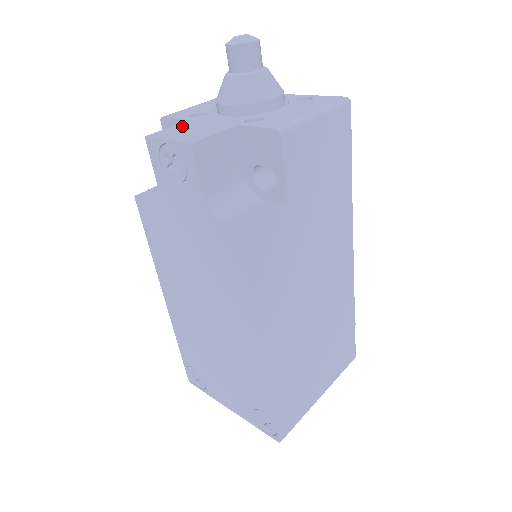
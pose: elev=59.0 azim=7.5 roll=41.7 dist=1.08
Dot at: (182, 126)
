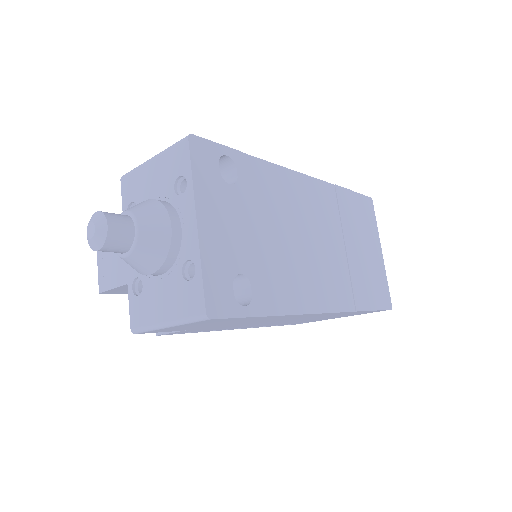
Dot at: occluded
